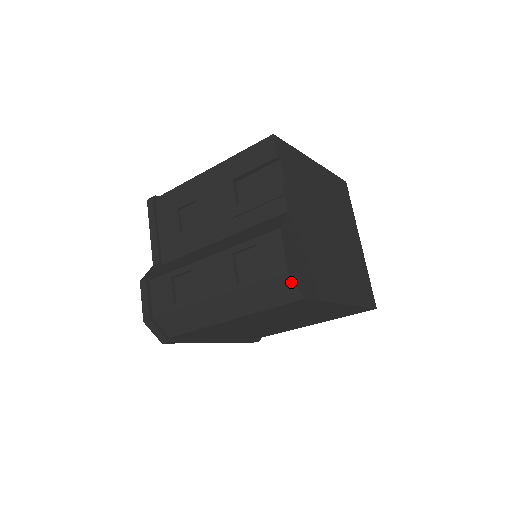
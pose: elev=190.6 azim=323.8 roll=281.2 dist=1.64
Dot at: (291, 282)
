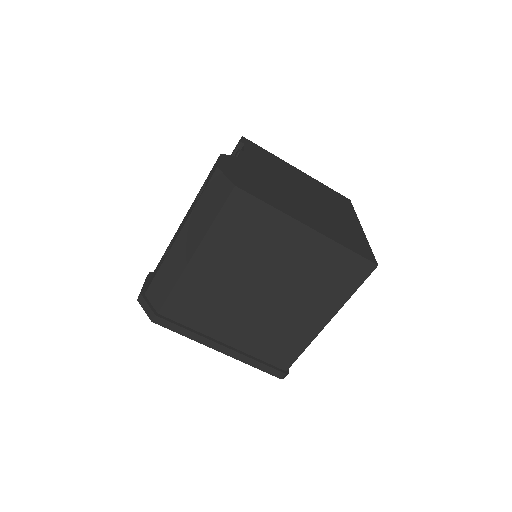
Dot at: (221, 175)
